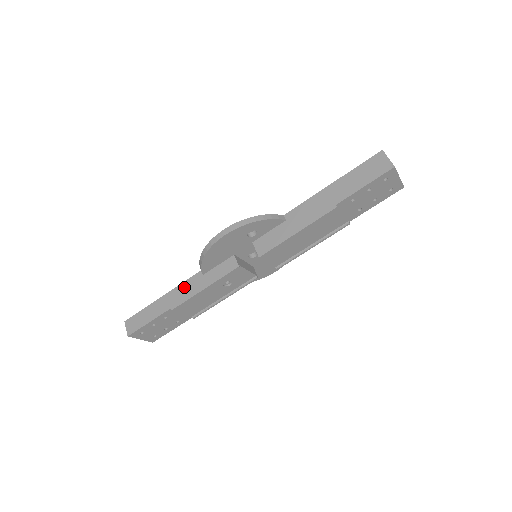
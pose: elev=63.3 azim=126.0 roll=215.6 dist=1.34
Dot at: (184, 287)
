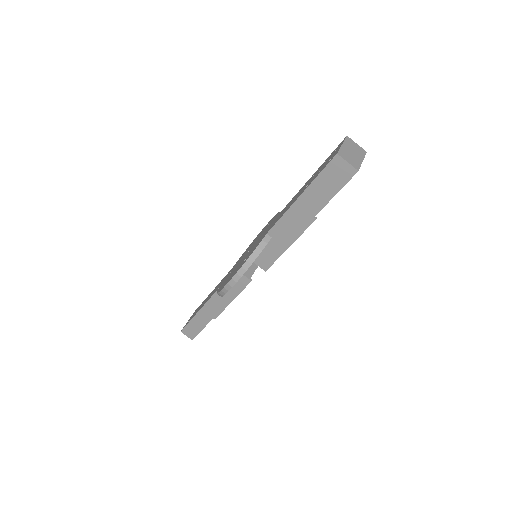
Dot at: (213, 303)
